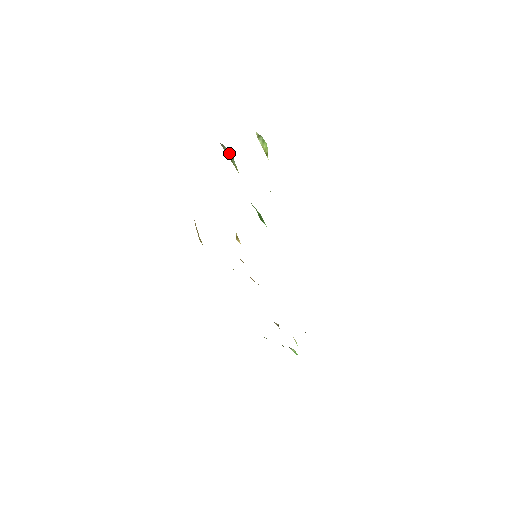
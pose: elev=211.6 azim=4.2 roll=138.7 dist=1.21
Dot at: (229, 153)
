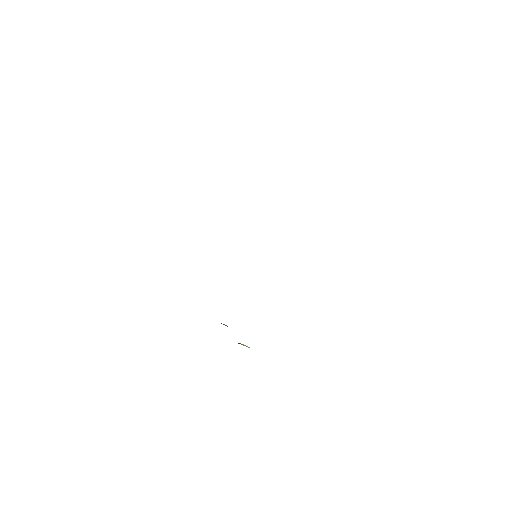
Dot at: occluded
